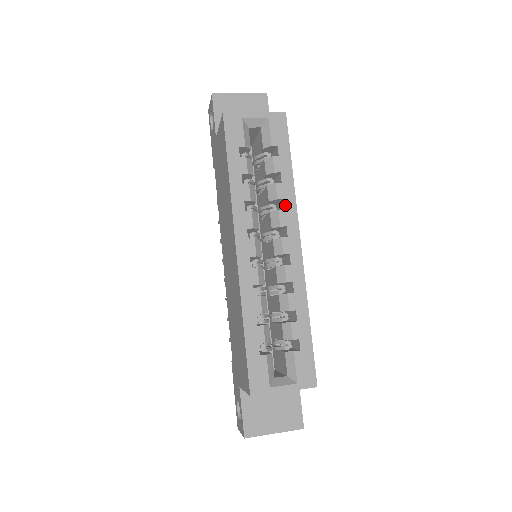
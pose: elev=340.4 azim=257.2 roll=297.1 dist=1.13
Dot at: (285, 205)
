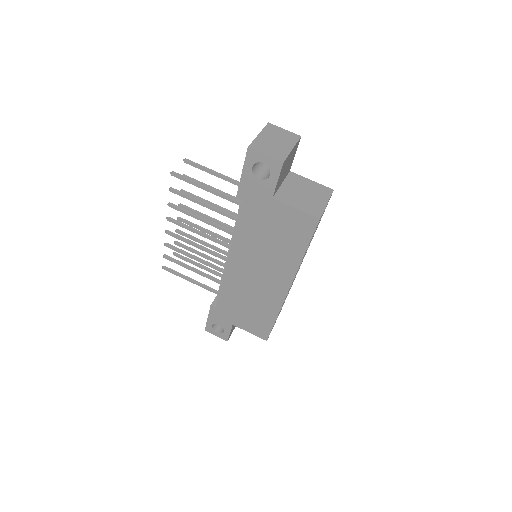
Dot at: occluded
